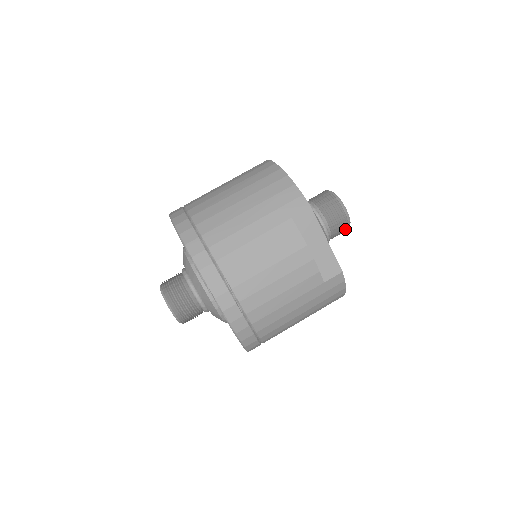
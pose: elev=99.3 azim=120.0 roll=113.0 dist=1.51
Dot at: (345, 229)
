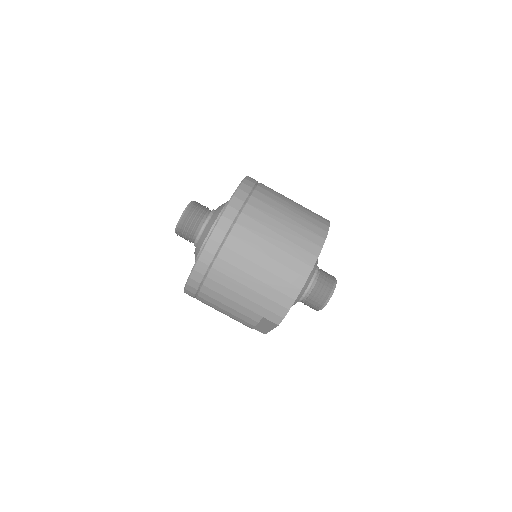
Dot at: occluded
